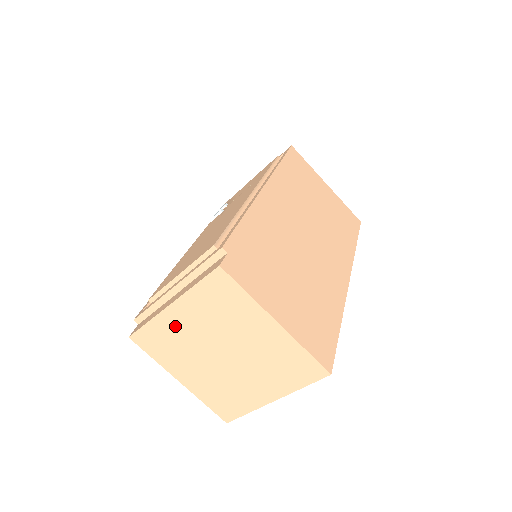
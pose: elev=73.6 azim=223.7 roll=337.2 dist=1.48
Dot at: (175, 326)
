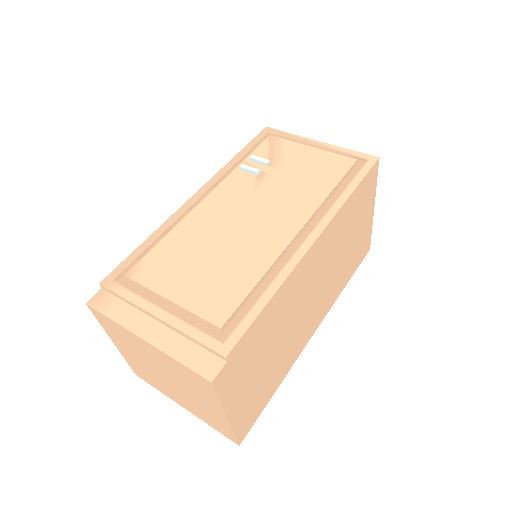
Dot at: (137, 343)
